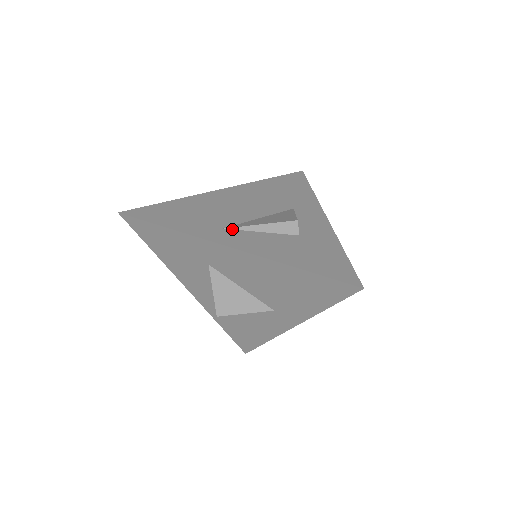
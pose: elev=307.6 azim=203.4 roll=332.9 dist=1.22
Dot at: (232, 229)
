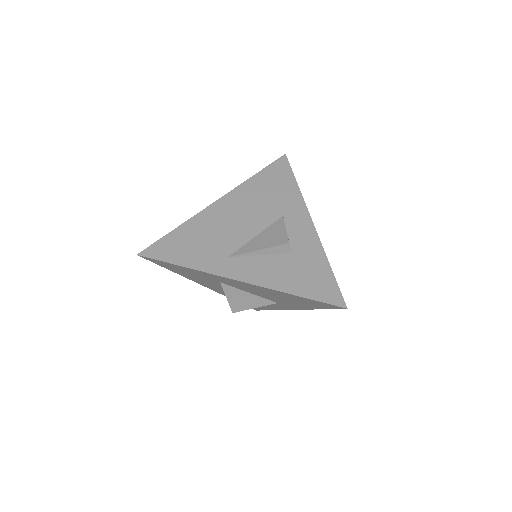
Dot at: (235, 257)
